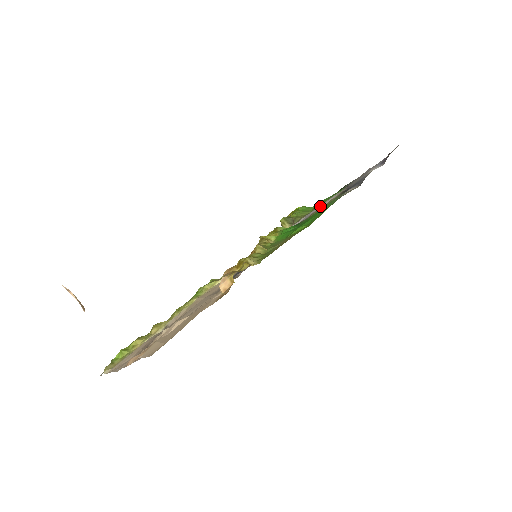
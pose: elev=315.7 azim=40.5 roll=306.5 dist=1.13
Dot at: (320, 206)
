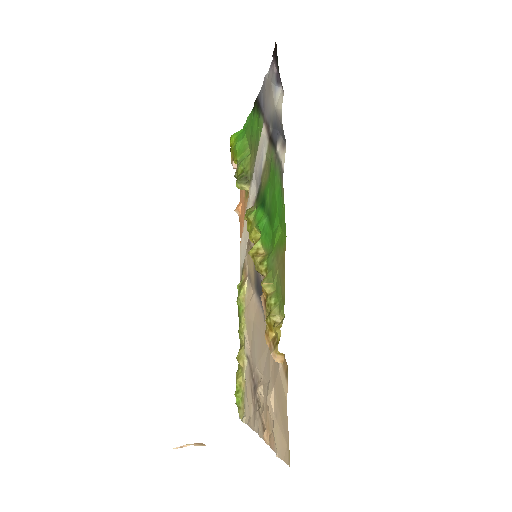
Dot at: (260, 160)
